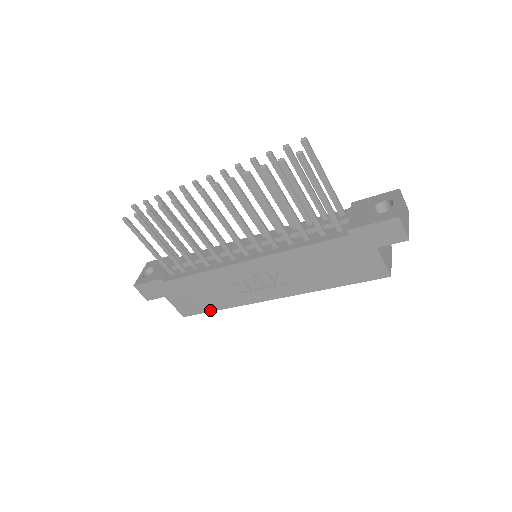
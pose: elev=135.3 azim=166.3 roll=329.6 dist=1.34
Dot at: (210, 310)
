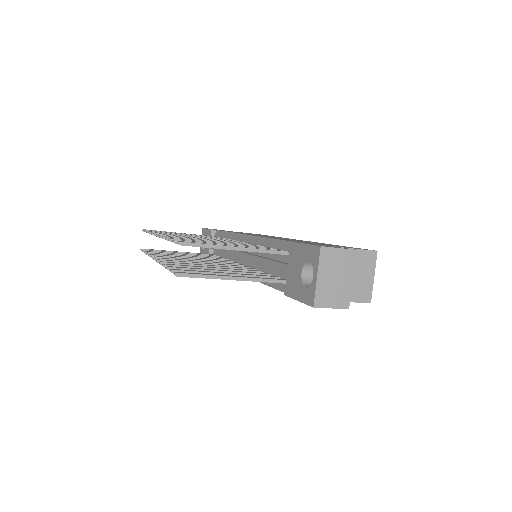
Dot at: occluded
